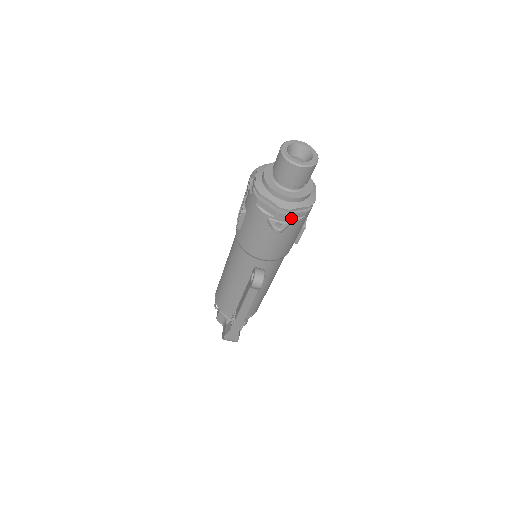
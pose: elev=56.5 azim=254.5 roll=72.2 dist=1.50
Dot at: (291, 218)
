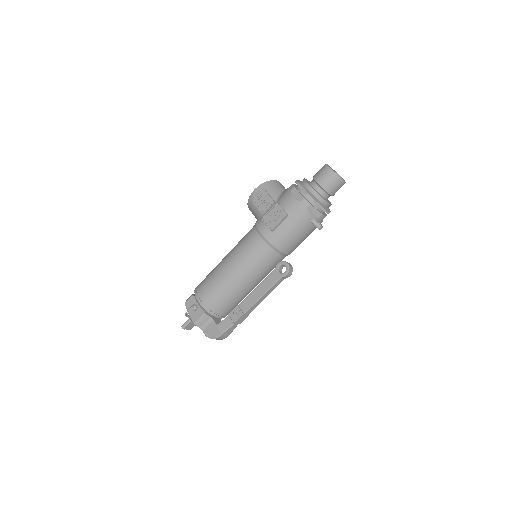
Dot at: (322, 219)
